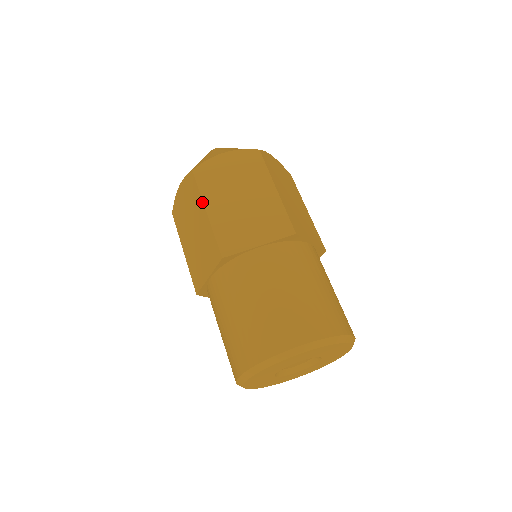
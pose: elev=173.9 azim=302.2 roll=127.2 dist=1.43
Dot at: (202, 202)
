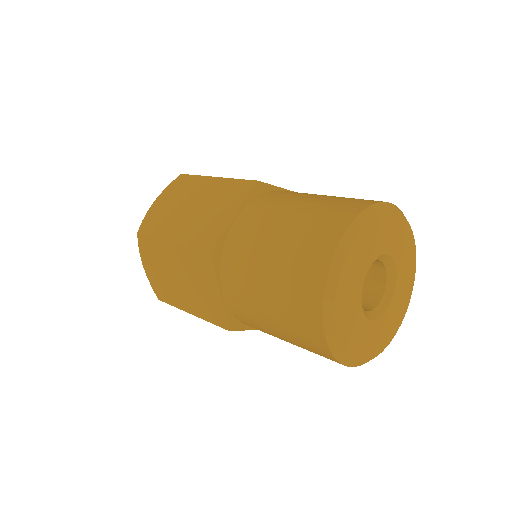
Dot at: (206, 177)
